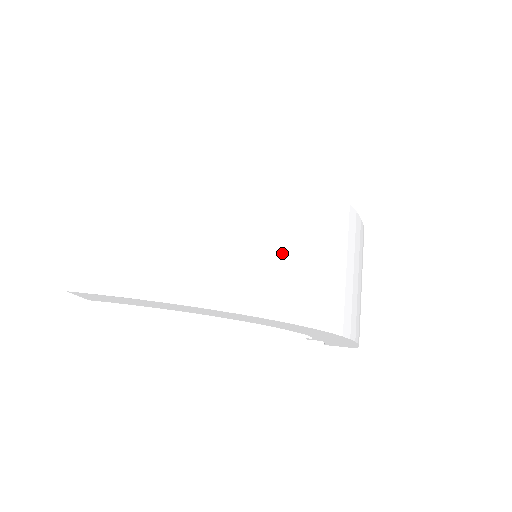
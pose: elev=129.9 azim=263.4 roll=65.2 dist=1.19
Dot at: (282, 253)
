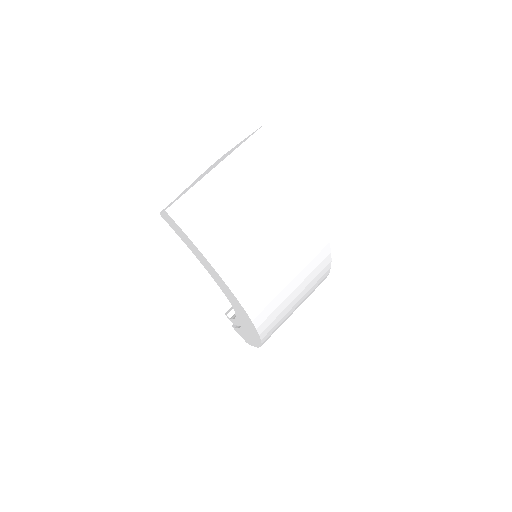
Dot at: (283, 282)
